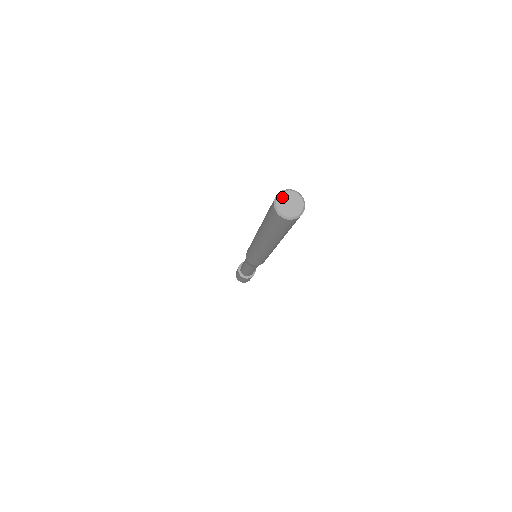
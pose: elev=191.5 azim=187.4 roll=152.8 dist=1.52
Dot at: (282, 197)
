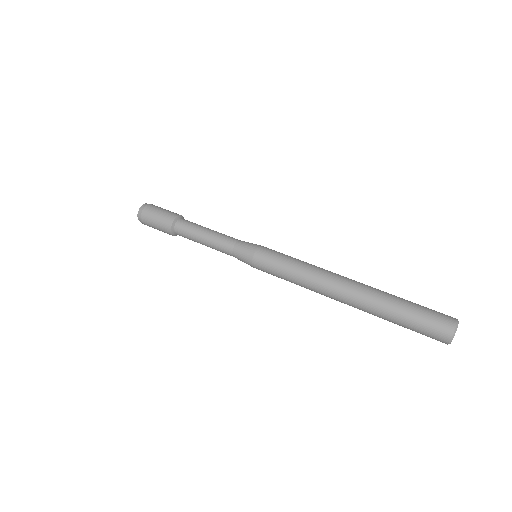
Dot at: occluded
